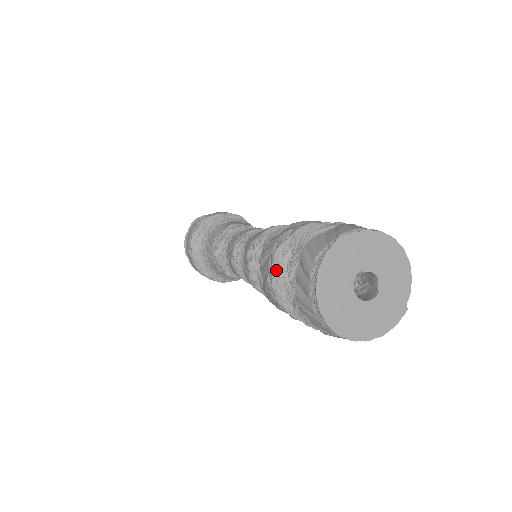
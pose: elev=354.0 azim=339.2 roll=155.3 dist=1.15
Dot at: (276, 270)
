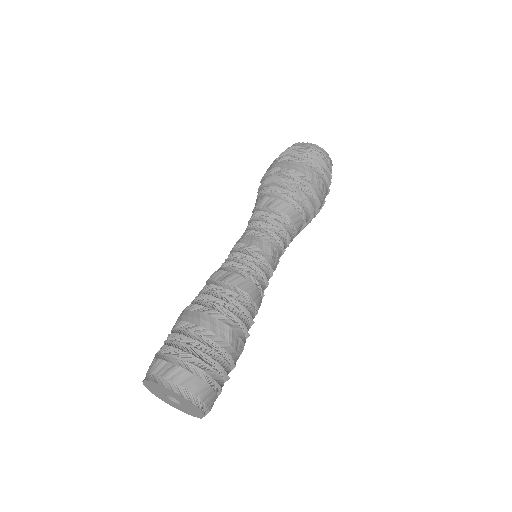
Dot at: (167, 337)
